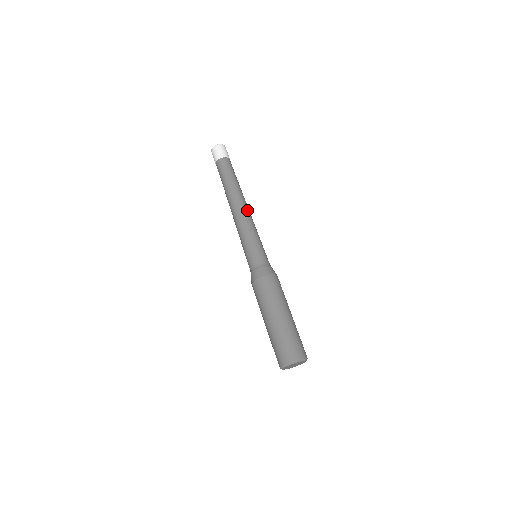
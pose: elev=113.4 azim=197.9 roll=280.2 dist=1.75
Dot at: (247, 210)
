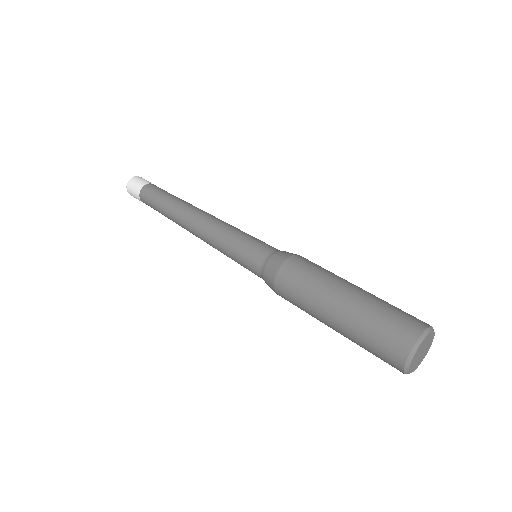
Dot at: occluded
